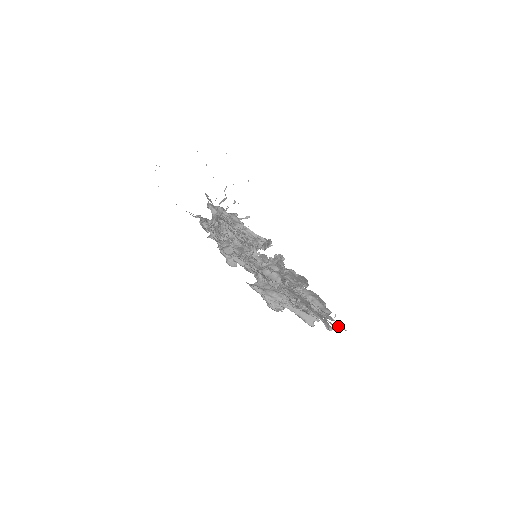
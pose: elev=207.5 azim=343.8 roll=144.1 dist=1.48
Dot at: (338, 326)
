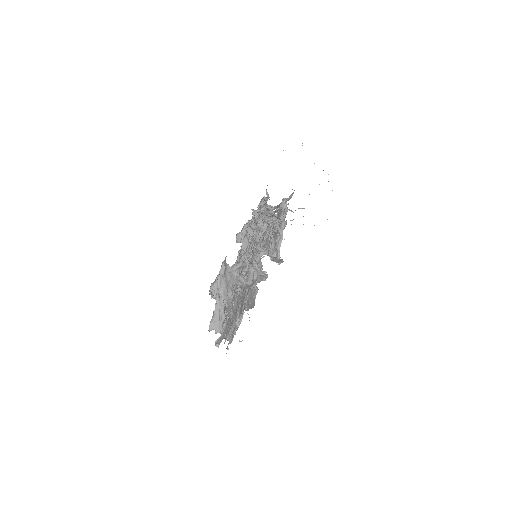
Dot at: occluded
